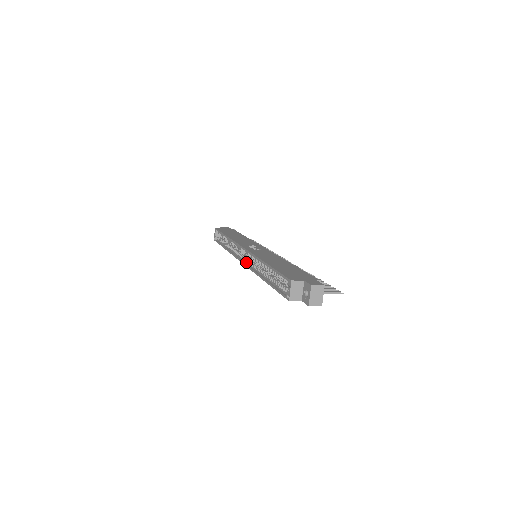
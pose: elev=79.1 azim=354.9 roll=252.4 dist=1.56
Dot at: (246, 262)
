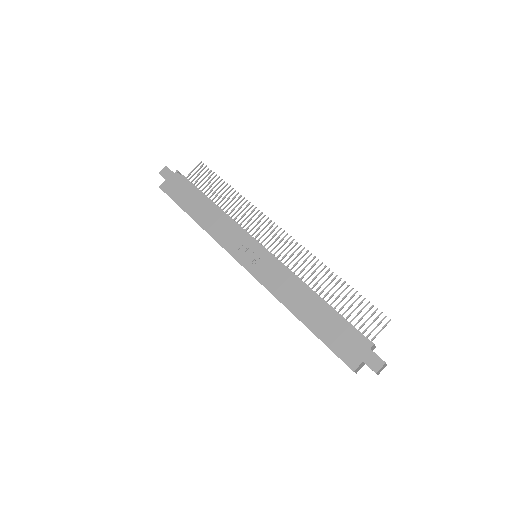
Dot at: occluded
